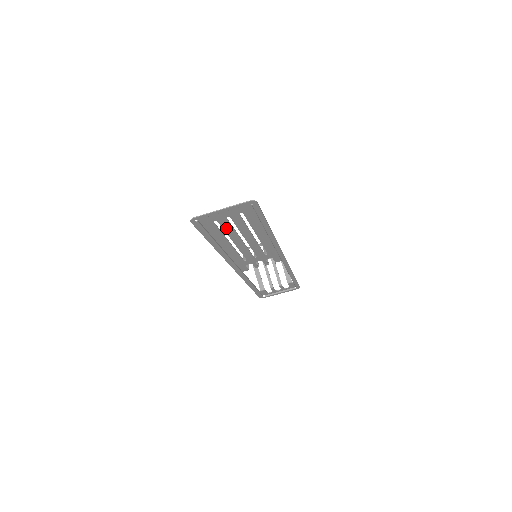
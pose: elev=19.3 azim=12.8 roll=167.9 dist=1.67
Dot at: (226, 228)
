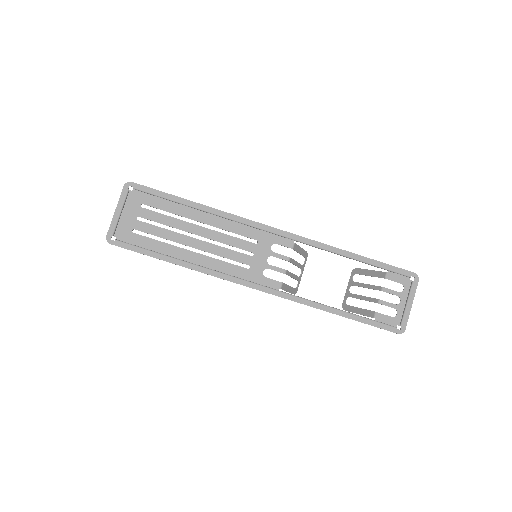
Dot at: (156, 233)
